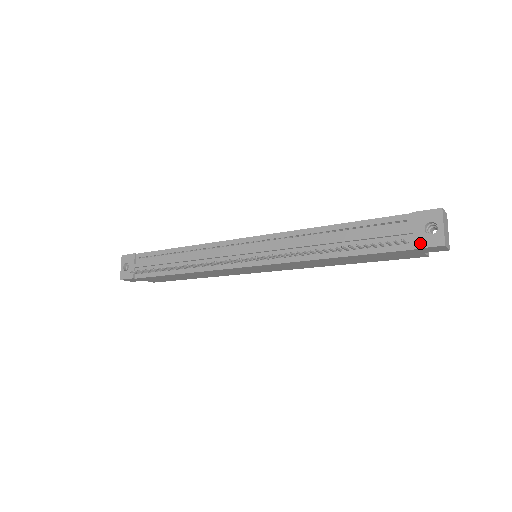
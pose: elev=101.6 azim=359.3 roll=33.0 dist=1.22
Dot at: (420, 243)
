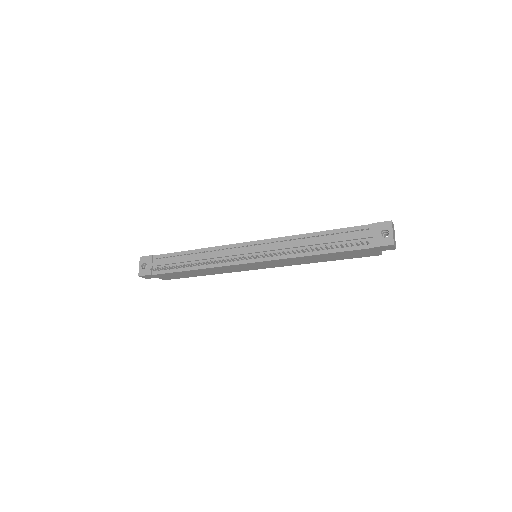
Dot at: (378, 243)
